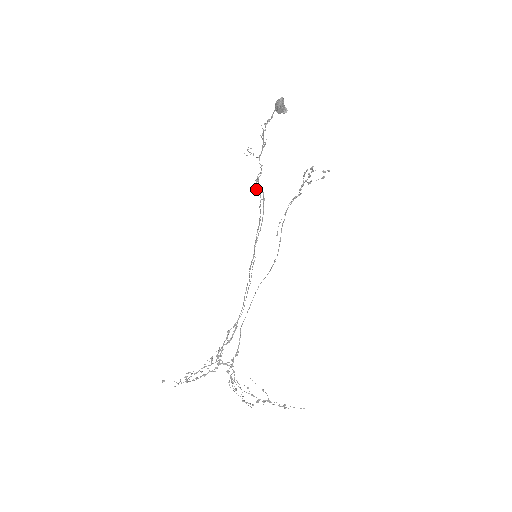
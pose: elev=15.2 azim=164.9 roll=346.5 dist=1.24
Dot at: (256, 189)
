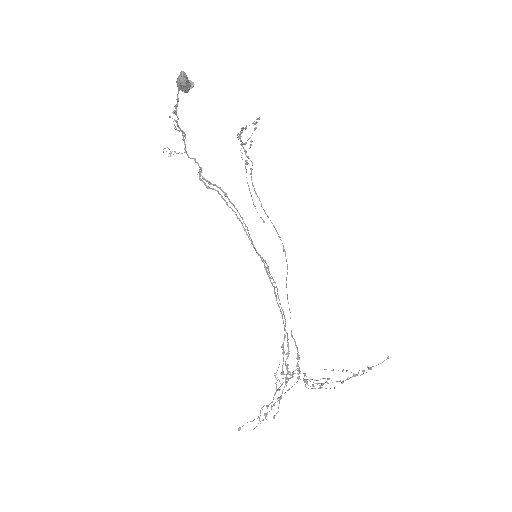
Dot at: (207, 188)
